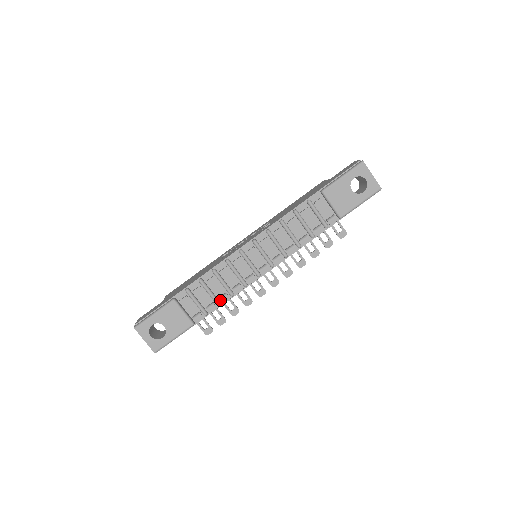
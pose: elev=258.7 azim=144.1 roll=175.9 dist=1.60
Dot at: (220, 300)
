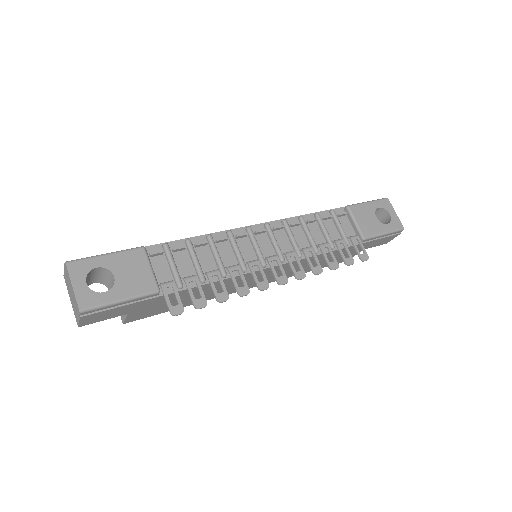
Dot at: (207, 274)
